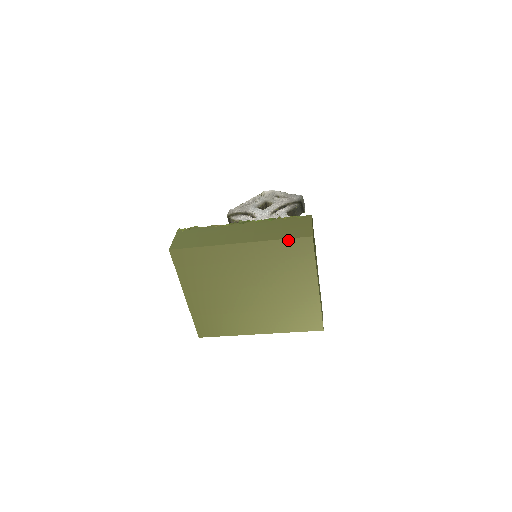
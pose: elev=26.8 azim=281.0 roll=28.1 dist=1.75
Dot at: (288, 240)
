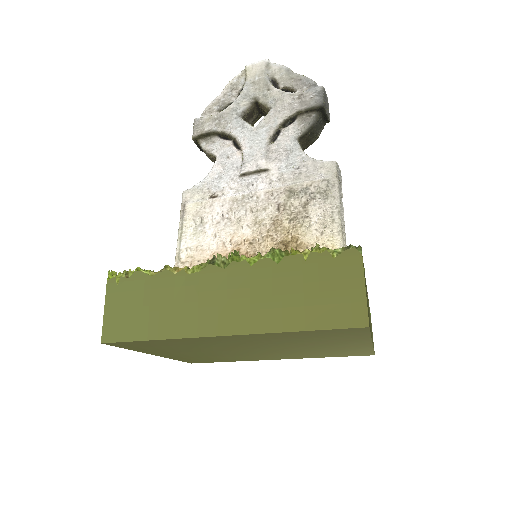
Dot at: (319, 330)
